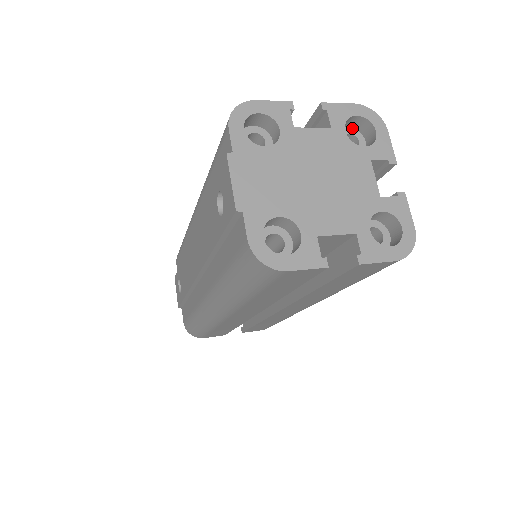
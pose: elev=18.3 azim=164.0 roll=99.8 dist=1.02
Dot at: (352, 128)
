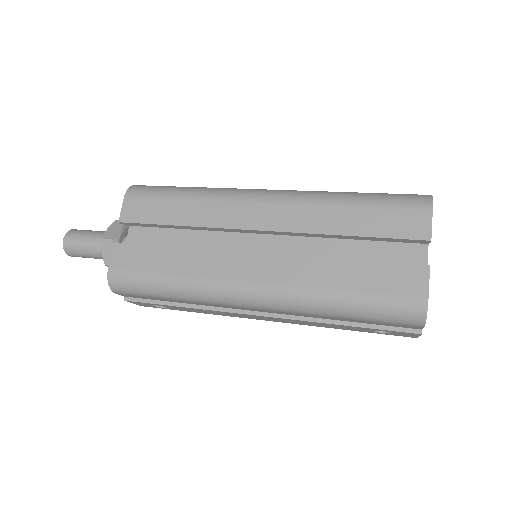
Dot at: occluded
